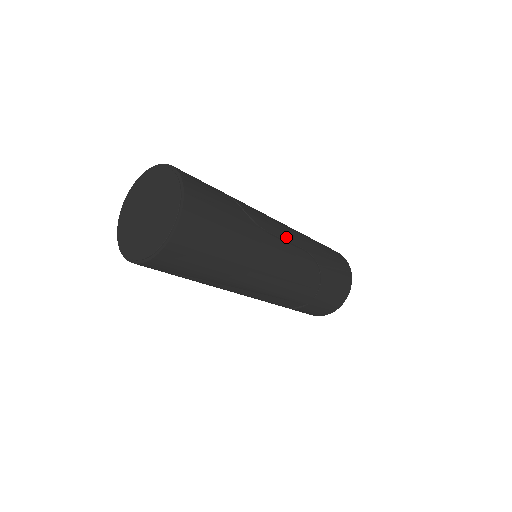
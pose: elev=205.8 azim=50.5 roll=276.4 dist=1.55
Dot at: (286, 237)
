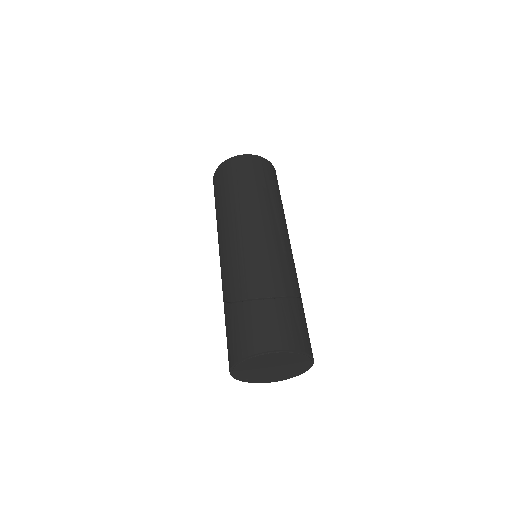
Dot at: occluded
